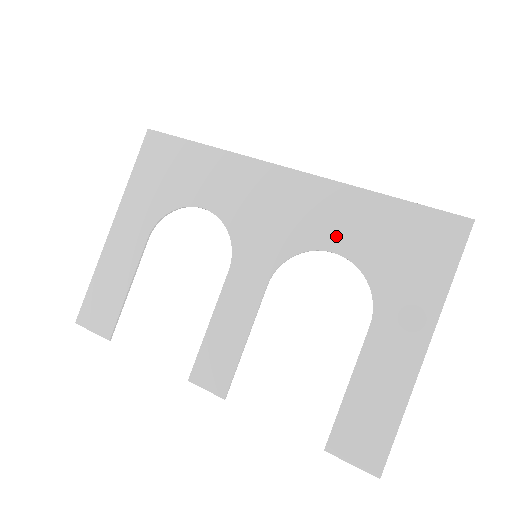
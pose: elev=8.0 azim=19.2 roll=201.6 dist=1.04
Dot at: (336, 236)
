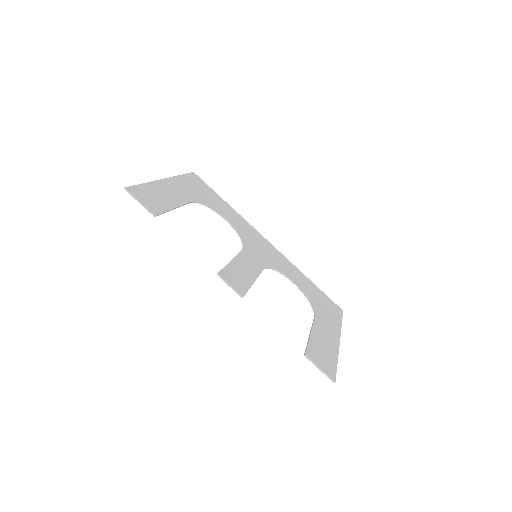
Dot at: (294, 277)
